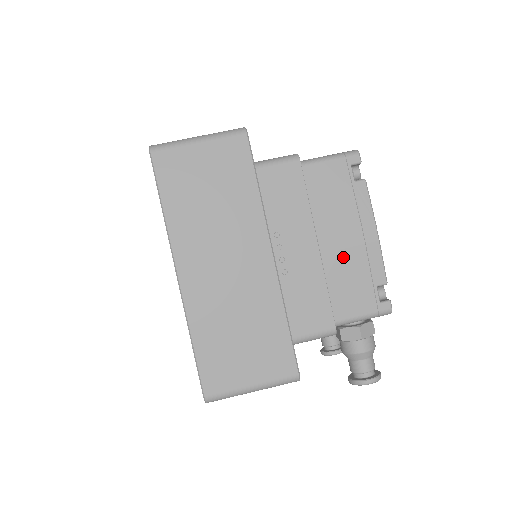
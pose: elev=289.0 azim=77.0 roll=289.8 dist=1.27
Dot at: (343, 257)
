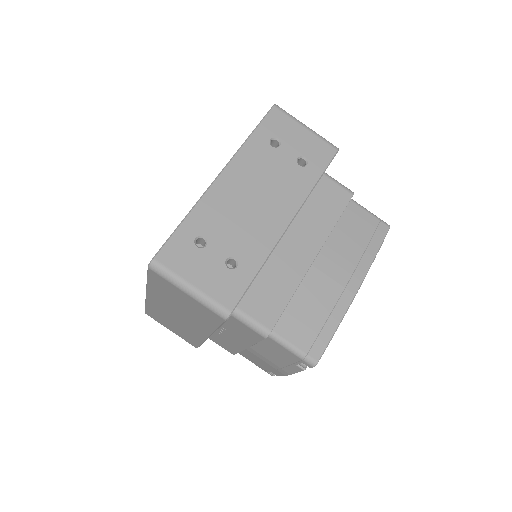
Dot at: (259, 359)
